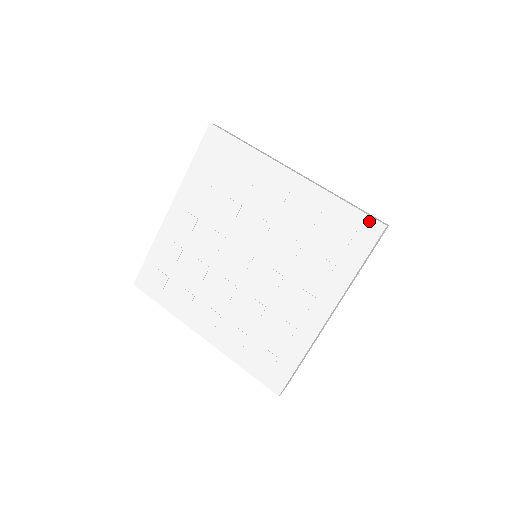
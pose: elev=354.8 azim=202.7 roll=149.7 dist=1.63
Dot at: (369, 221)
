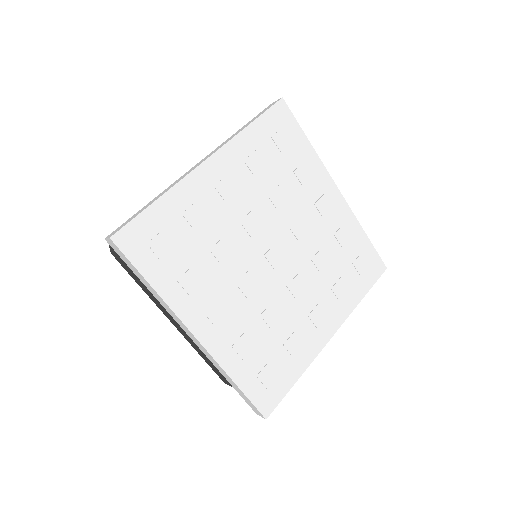
Dot at: (378, 260)
